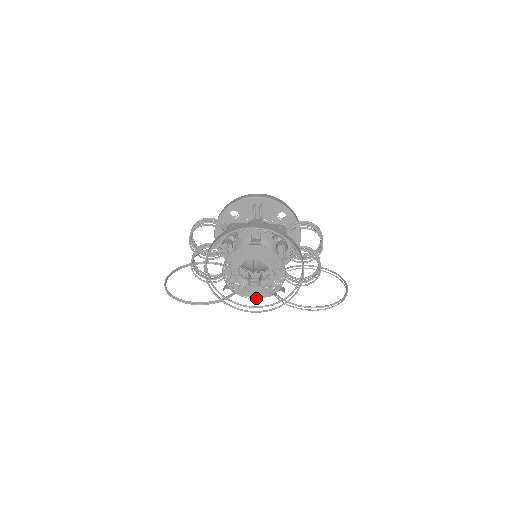
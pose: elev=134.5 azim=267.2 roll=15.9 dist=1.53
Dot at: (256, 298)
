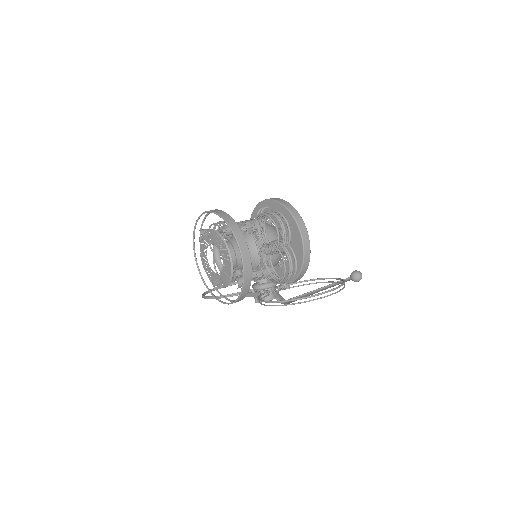
Dot at: (222, 286)
